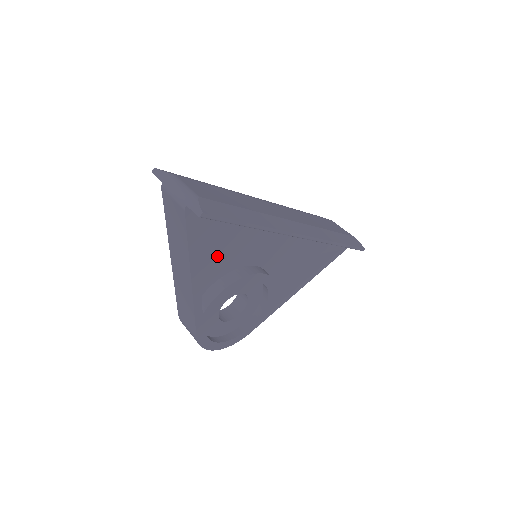
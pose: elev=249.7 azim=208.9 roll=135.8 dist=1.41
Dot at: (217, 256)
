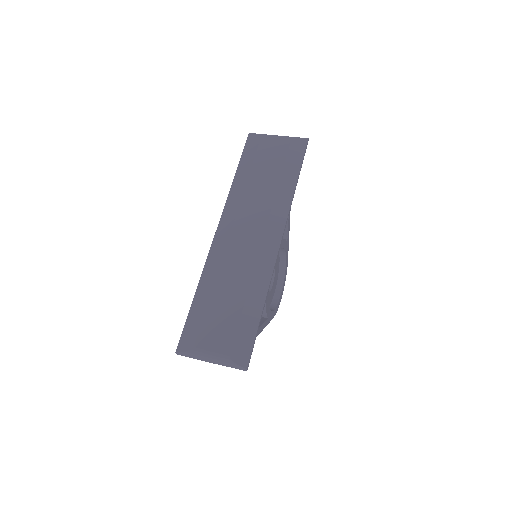
Dot at: occluded
